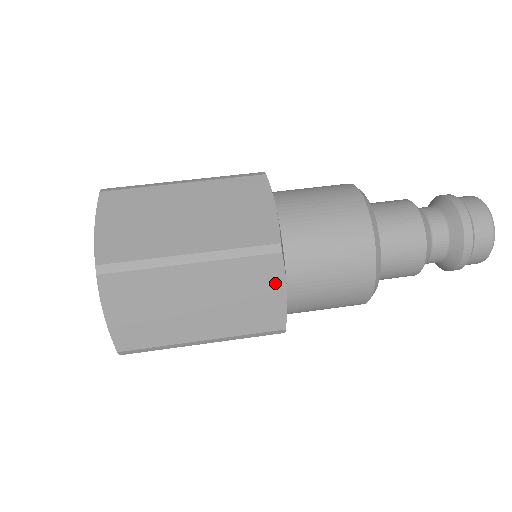
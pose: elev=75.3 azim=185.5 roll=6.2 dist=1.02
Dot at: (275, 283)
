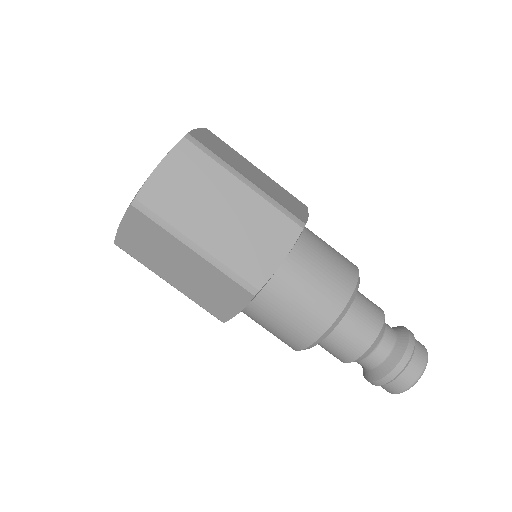
Dot at: (282, 247)
